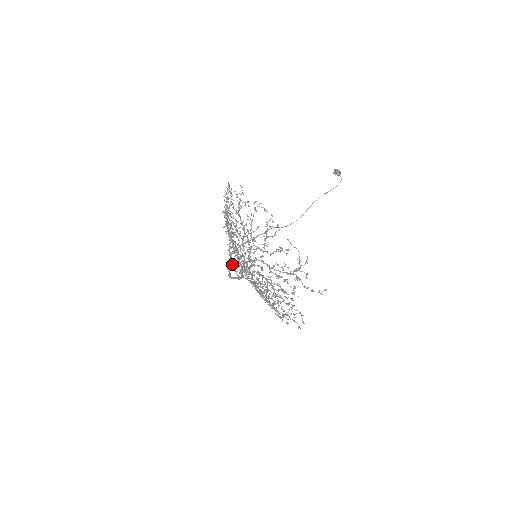
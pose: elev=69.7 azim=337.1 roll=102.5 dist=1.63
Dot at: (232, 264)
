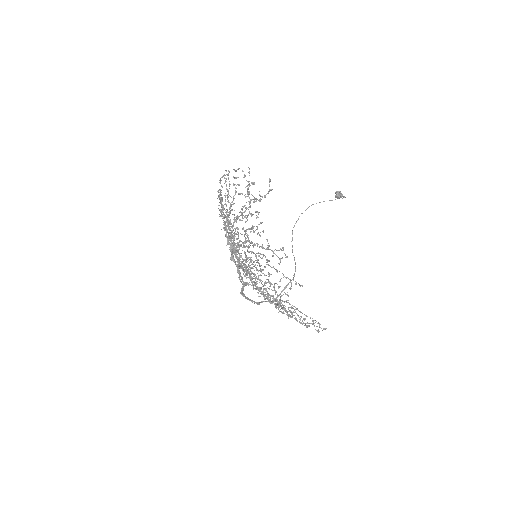
Dot at: occluded
